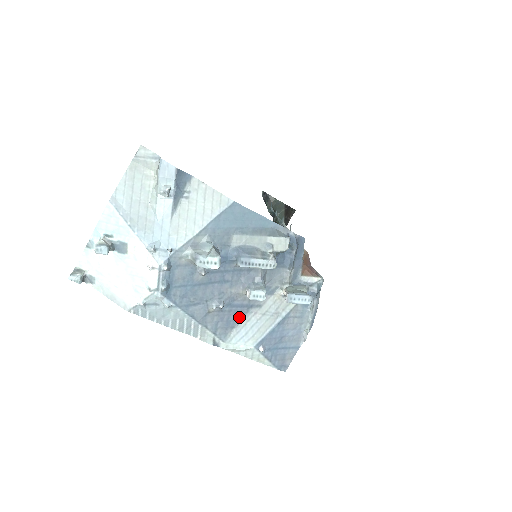
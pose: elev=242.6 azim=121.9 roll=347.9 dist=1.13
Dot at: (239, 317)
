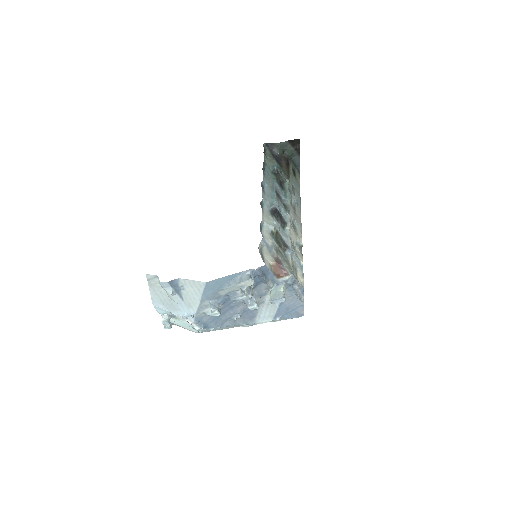
Dot at: (255, 312)
